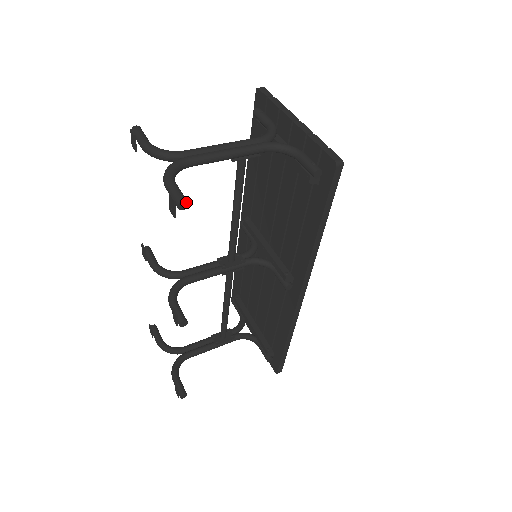
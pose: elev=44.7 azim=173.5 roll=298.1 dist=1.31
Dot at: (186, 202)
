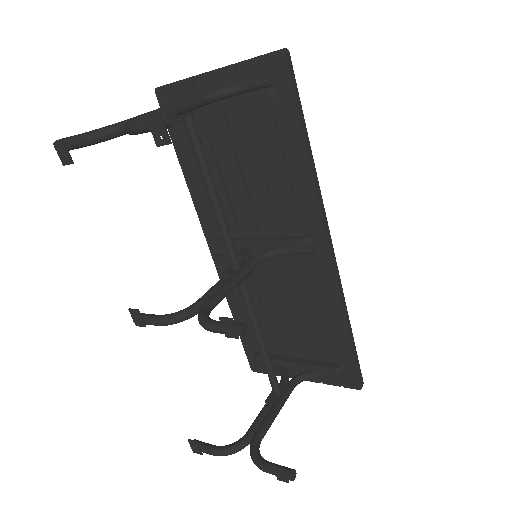
Dot at: (174, 113)
